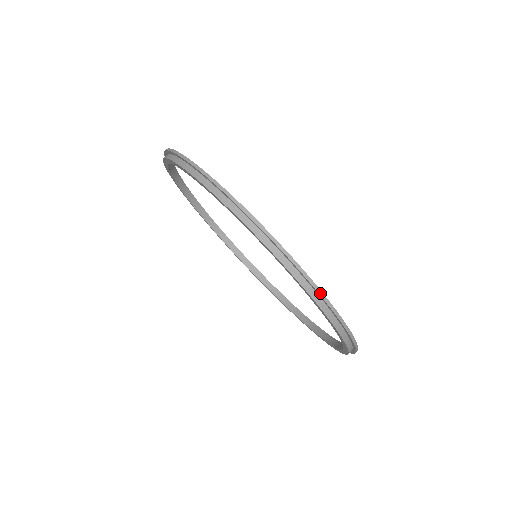
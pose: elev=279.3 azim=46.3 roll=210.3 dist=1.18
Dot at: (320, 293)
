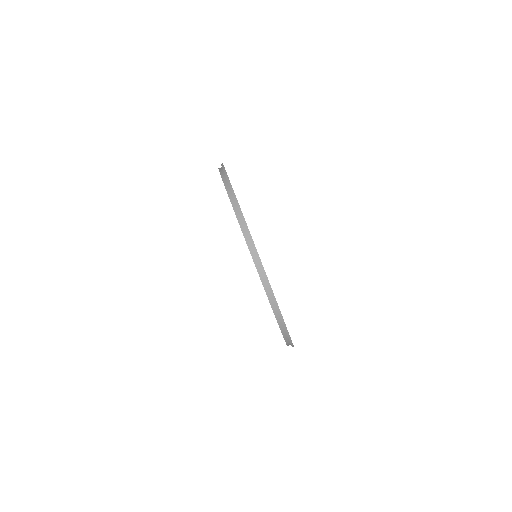
Dot at: (277, 306)
